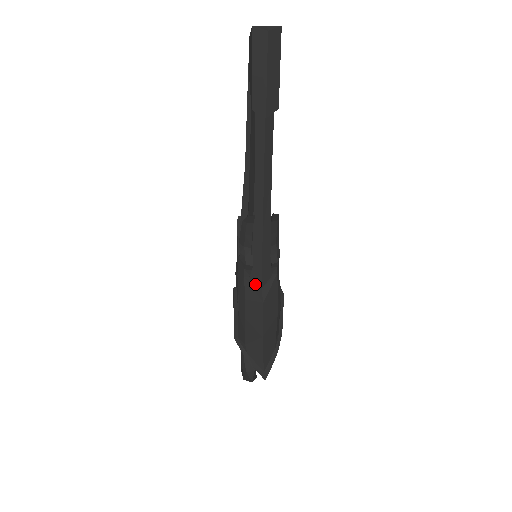
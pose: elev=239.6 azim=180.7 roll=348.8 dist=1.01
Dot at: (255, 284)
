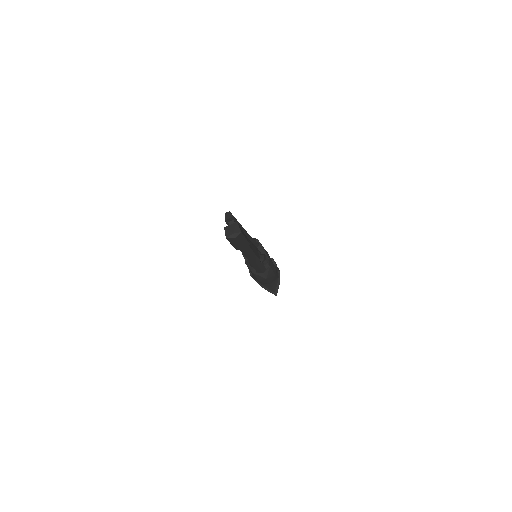
Dot at: (260, 273)
